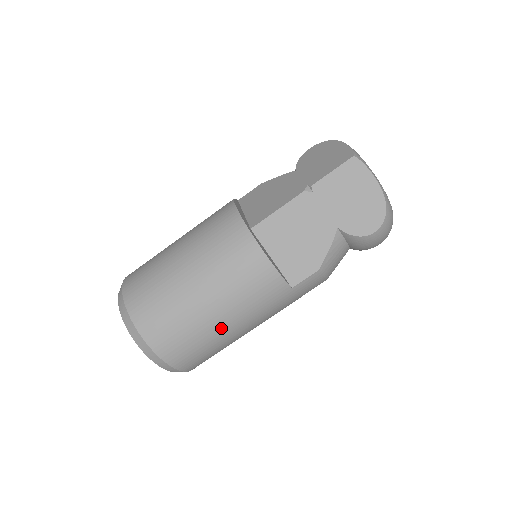
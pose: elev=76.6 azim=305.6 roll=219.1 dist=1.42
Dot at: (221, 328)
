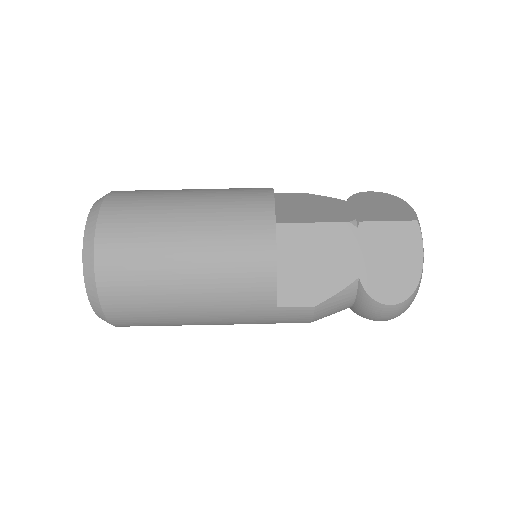
Dot at: (180, 301)
